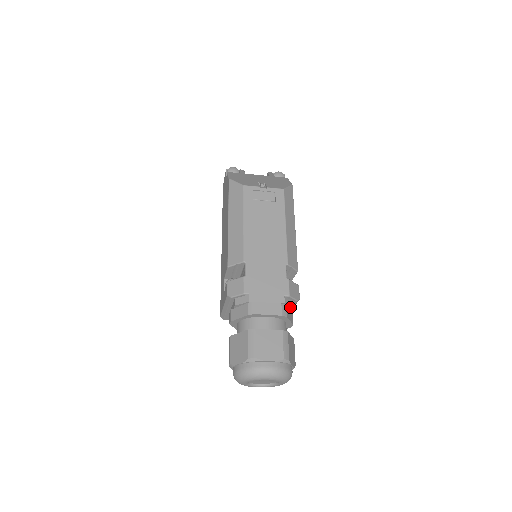
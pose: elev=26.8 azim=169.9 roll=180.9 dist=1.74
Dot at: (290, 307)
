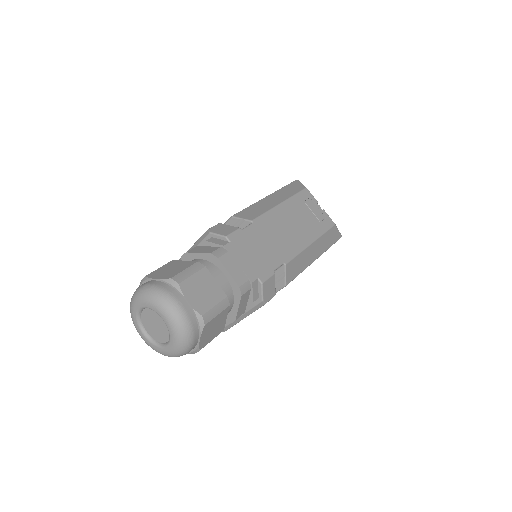
Dot at: (251, 296)
